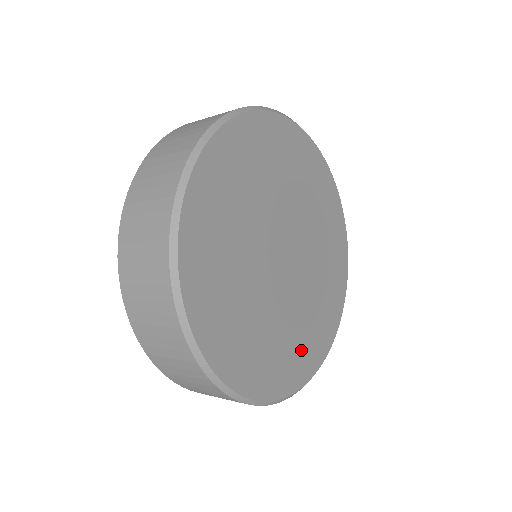
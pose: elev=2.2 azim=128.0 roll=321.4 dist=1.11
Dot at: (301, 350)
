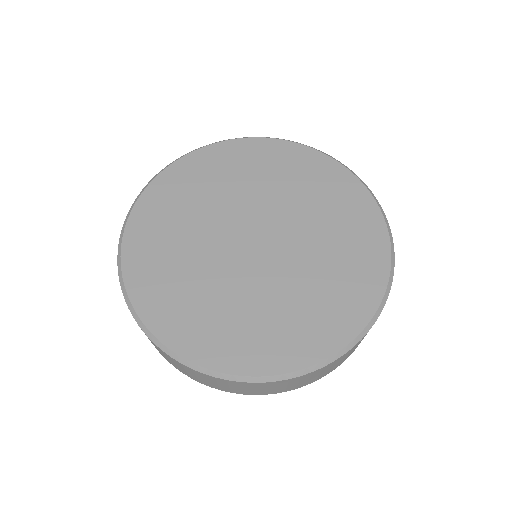
Dot at: (348, 280)
